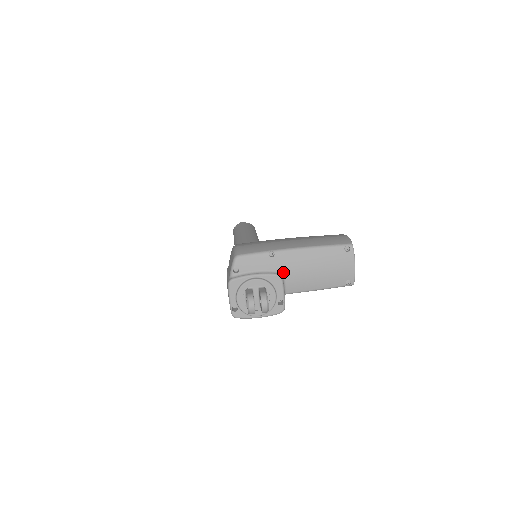
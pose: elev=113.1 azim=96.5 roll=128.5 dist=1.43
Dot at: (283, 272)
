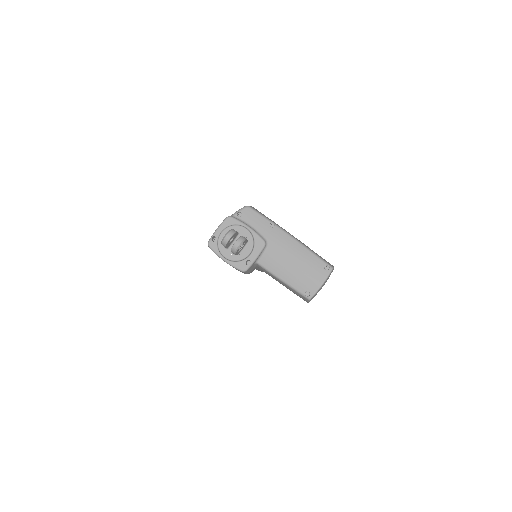
Dot at: (269, 243)
